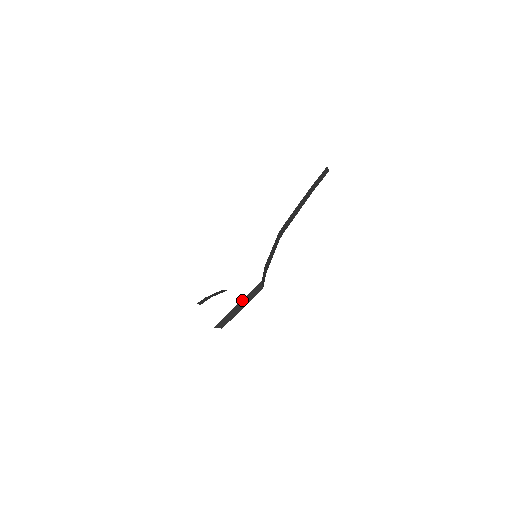
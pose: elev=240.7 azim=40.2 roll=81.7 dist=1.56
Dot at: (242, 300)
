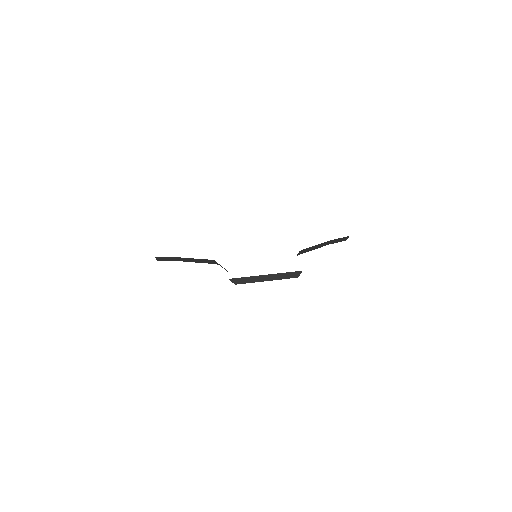
Dot at: (274, 274)
